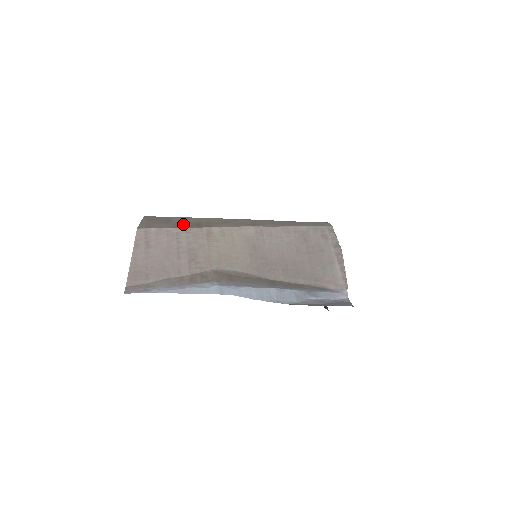
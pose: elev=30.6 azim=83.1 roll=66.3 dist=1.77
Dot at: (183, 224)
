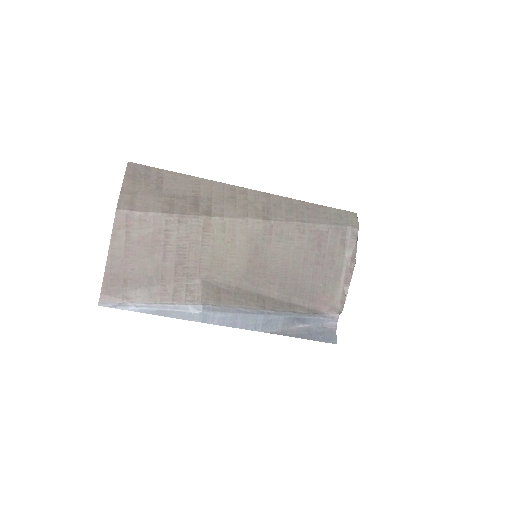
Dot at: (176, 201)
